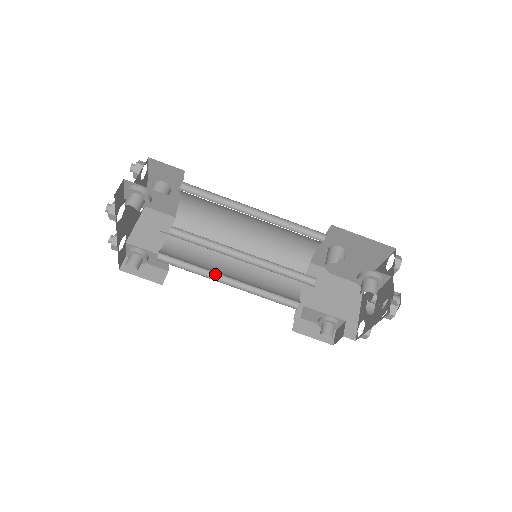
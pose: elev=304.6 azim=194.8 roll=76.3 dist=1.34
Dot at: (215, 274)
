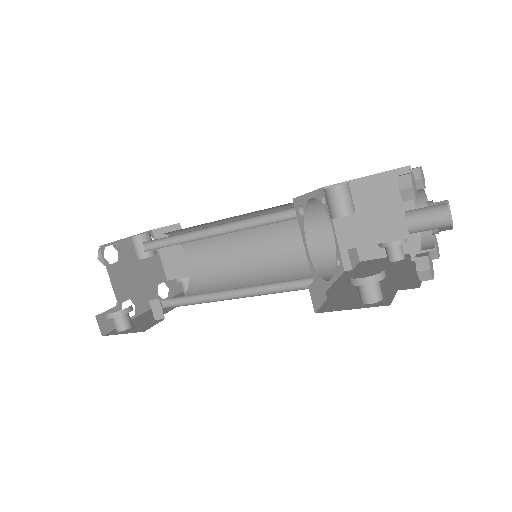
Dot at: (244, 273)
